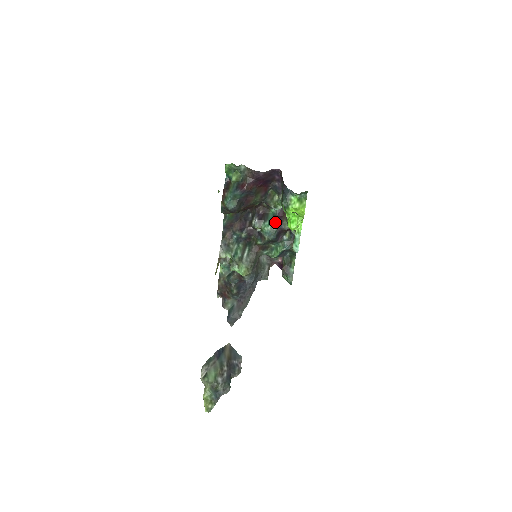
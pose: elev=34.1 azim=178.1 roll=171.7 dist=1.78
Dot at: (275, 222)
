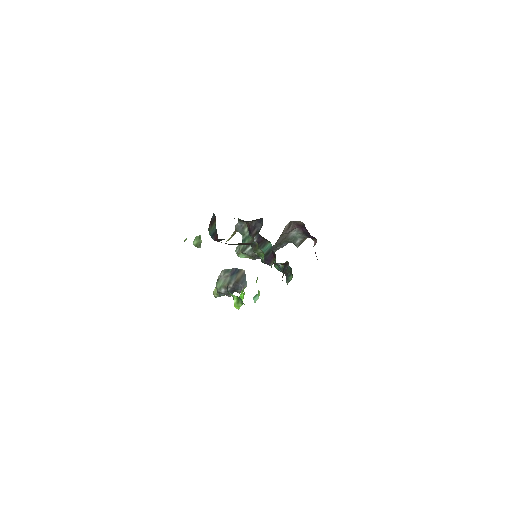
Dot at: (265, 257)
